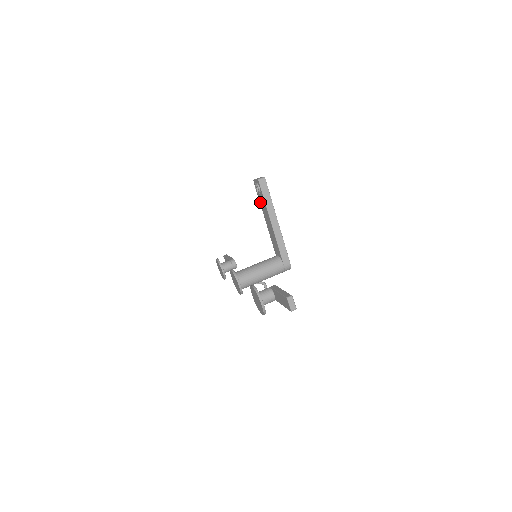
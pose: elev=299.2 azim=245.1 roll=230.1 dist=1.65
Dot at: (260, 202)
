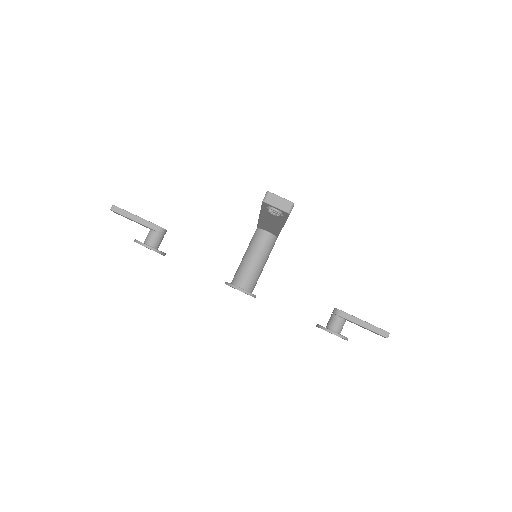
Dot at: (263, 212)
